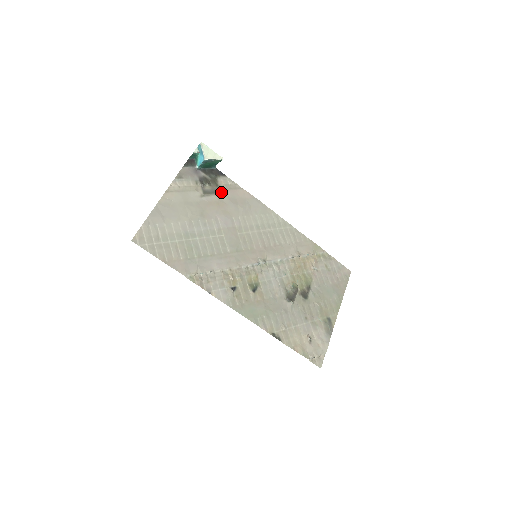
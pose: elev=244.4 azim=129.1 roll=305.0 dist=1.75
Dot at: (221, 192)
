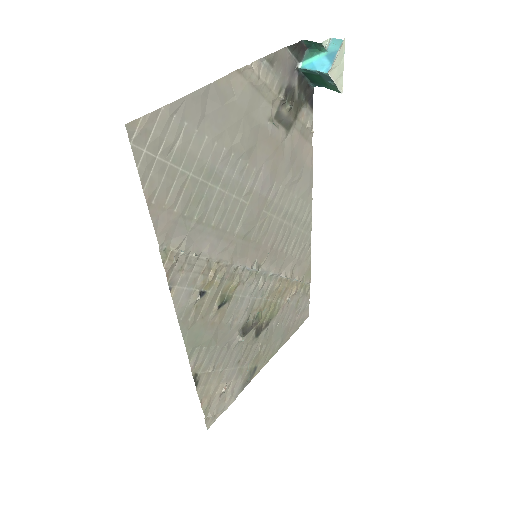
Dot at: (292, 131)
